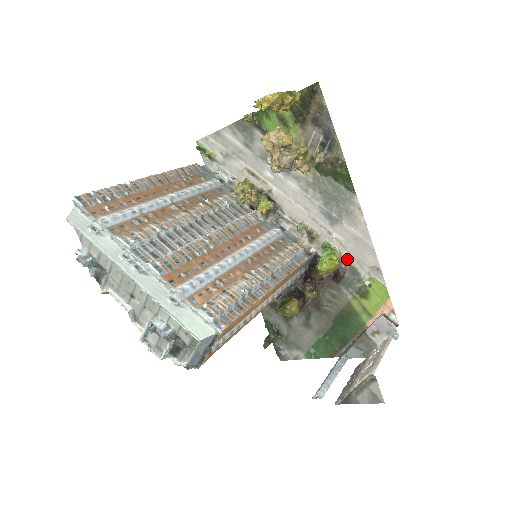
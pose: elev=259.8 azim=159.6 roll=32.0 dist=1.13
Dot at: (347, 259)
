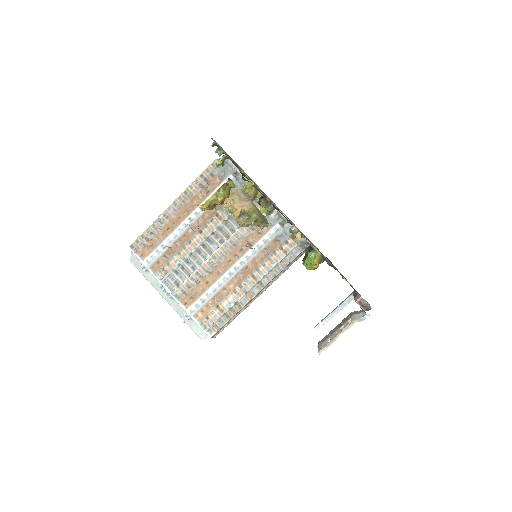
Dot at: occluded
